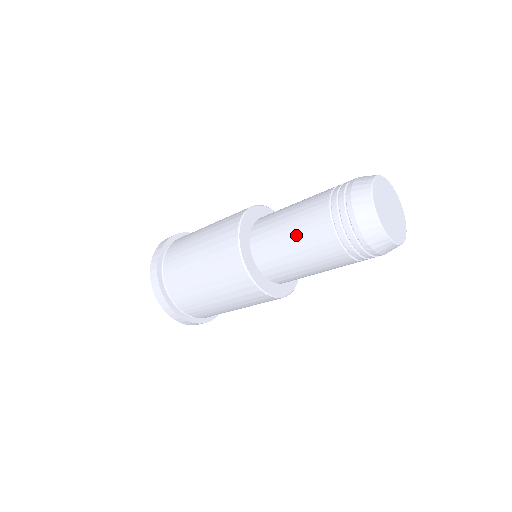
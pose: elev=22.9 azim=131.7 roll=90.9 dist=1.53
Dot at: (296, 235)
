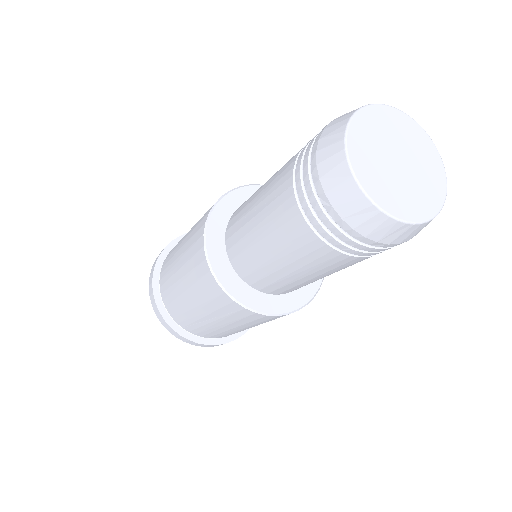
Dot at: (271, 245)
